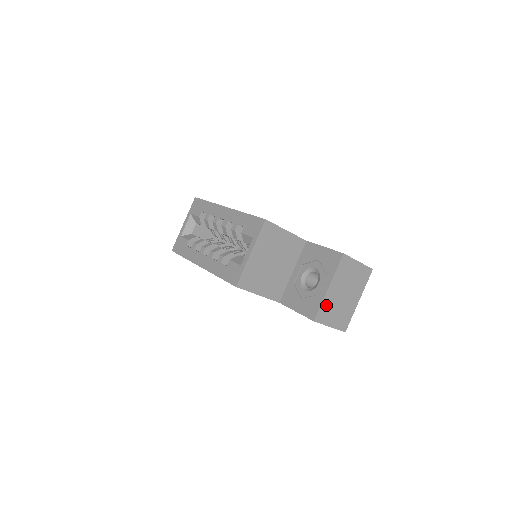
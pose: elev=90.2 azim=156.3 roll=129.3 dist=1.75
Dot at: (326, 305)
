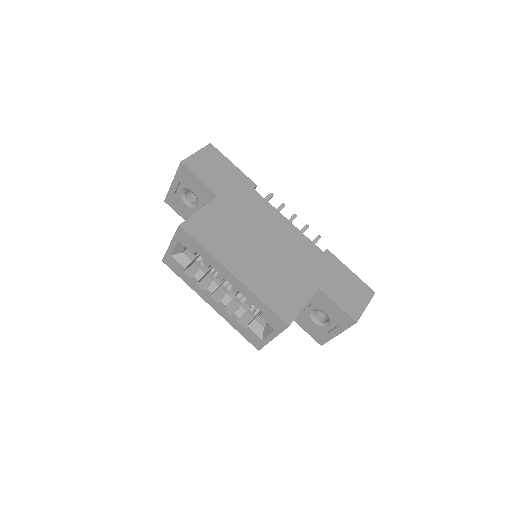
Dot at: occluded
